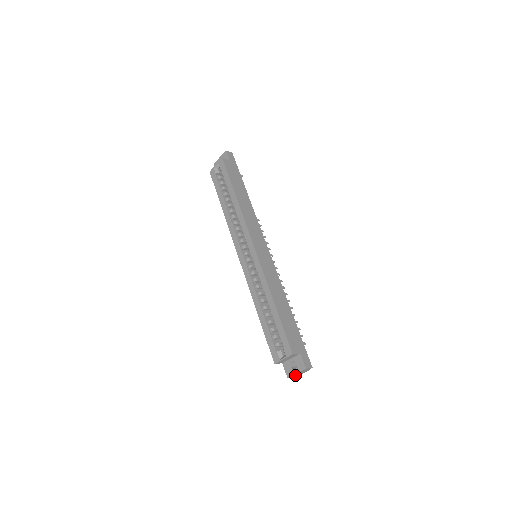
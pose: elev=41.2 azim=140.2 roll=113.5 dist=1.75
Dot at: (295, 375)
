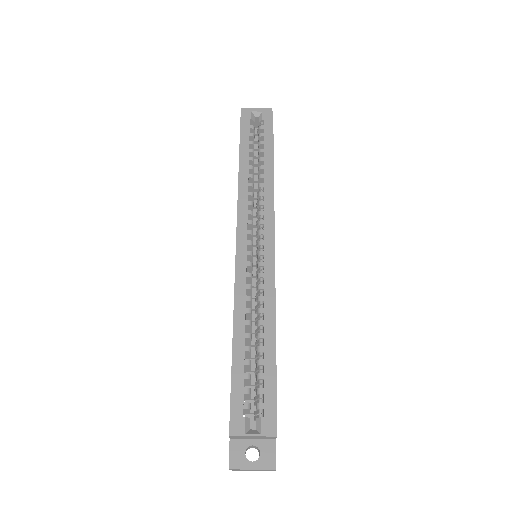
Dot at: (240, 469)
